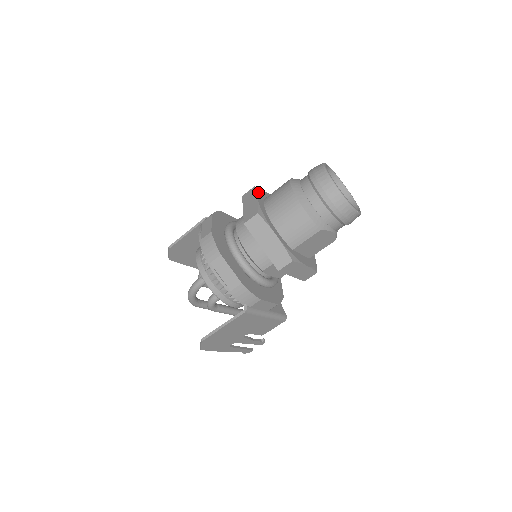
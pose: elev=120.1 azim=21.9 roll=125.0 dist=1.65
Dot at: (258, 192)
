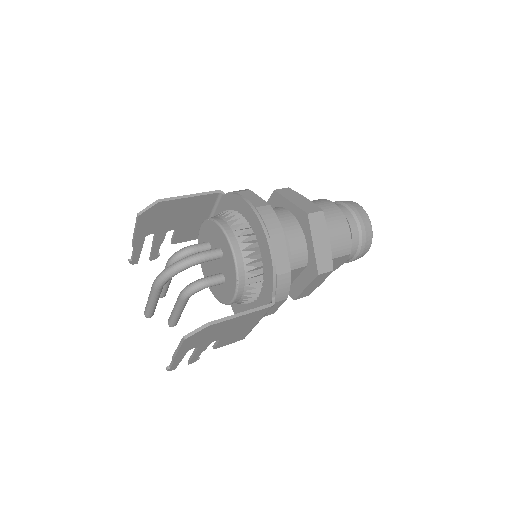
Dot at: occluded
